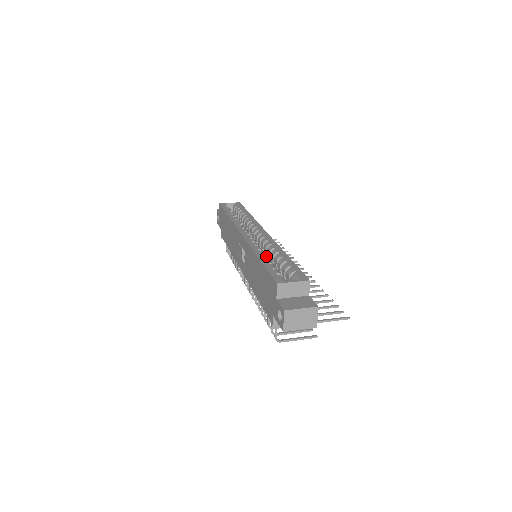
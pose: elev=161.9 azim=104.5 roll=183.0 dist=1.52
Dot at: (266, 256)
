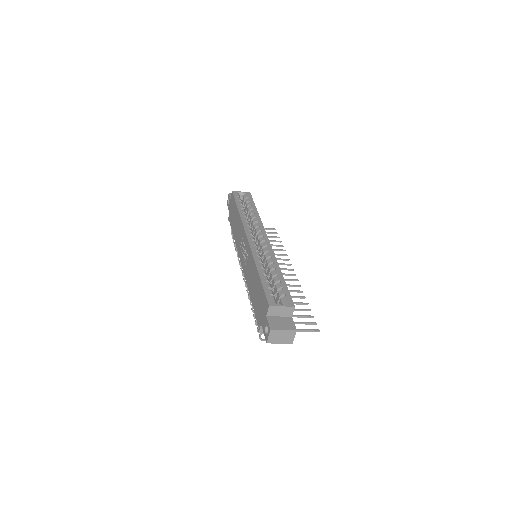
Dot at: (265, 271)
